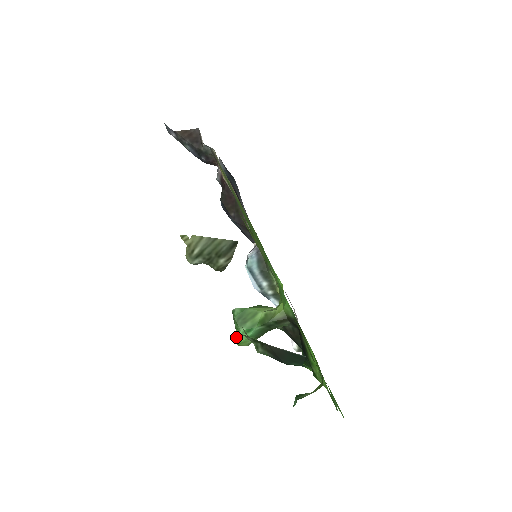
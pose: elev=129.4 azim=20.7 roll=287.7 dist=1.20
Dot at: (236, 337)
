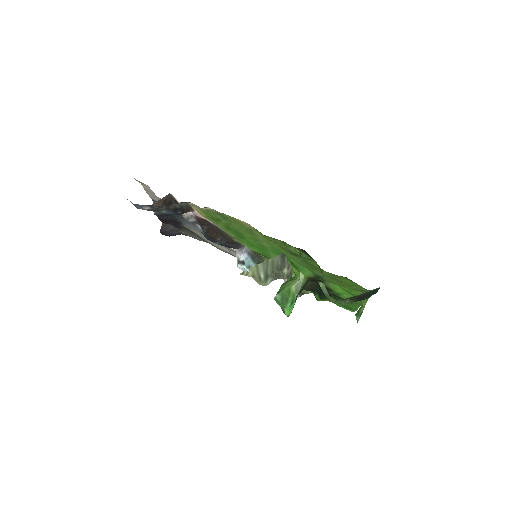
Dot at: (287, 312)
